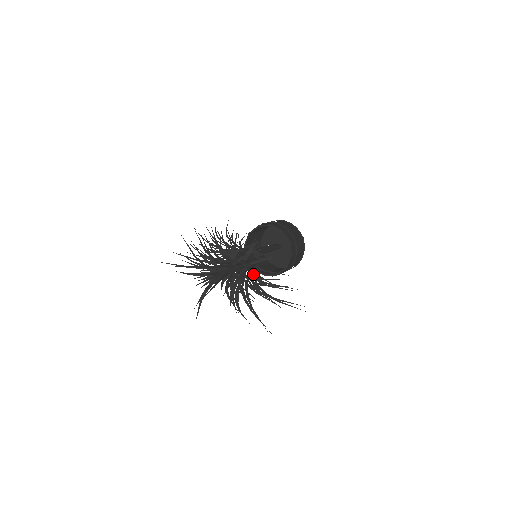
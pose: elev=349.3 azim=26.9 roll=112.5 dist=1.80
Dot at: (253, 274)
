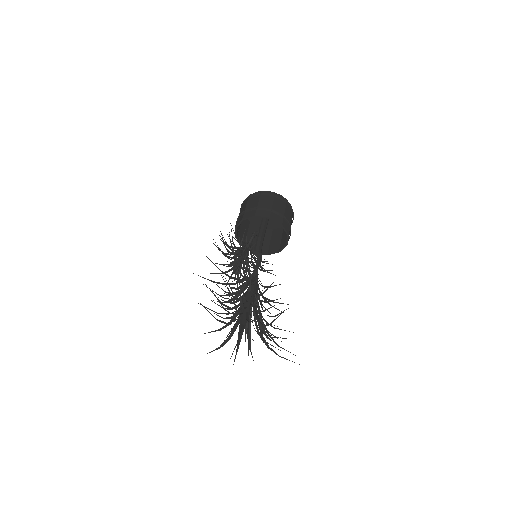
Dot at: occluded
